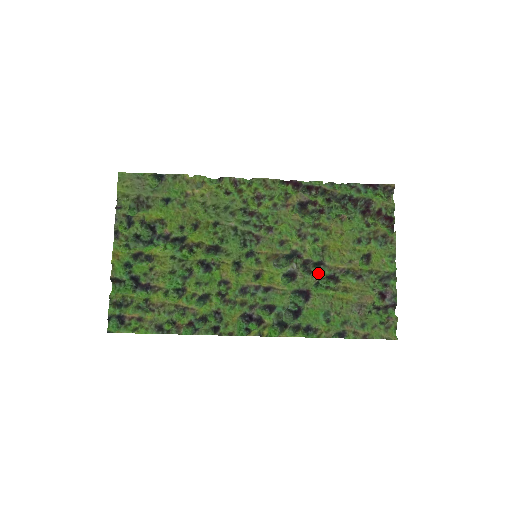
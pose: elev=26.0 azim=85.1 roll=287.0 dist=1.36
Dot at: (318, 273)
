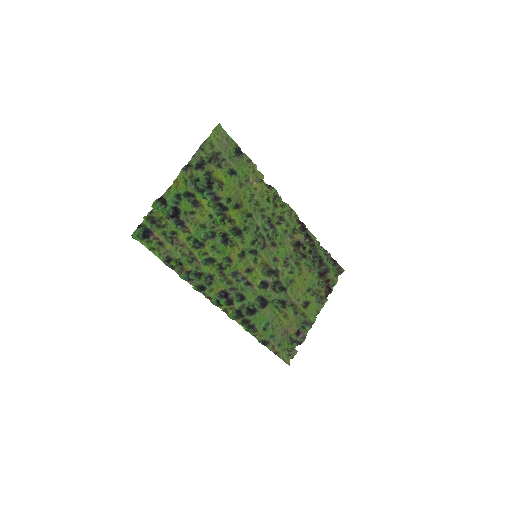
Dot at: (280, 294)
